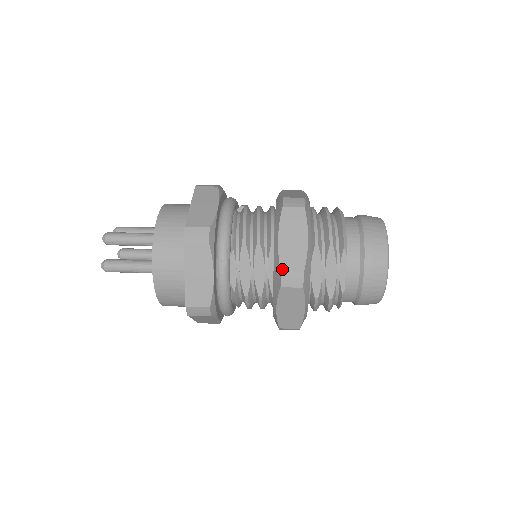
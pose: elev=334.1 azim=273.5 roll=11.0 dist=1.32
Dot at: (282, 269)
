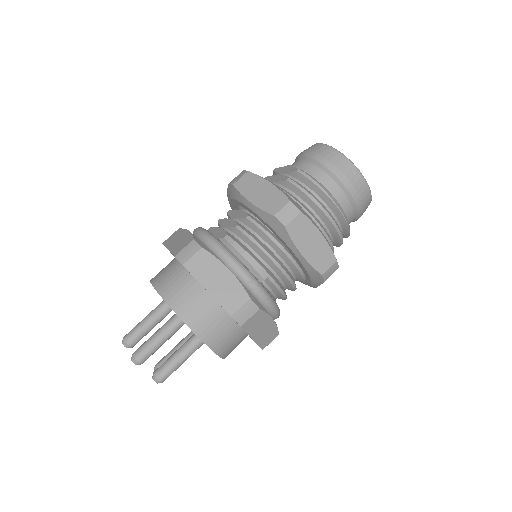
Dot at: occluded
